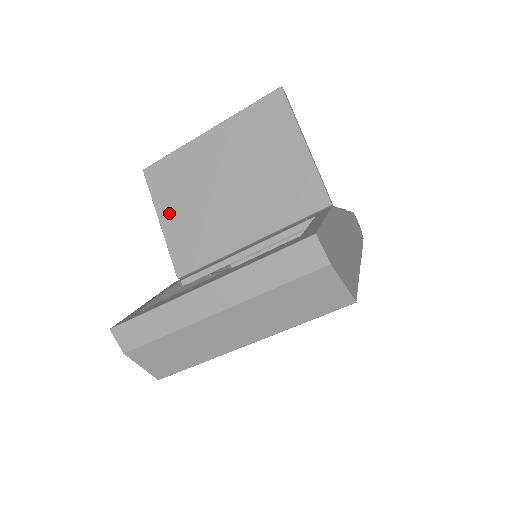
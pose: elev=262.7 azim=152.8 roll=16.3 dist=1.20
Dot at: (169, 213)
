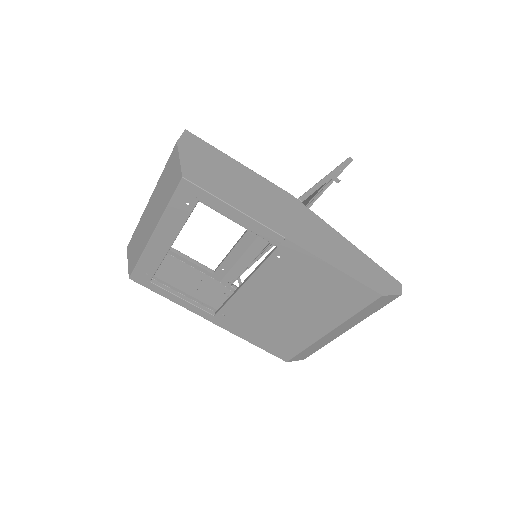
Dot at: occluded
